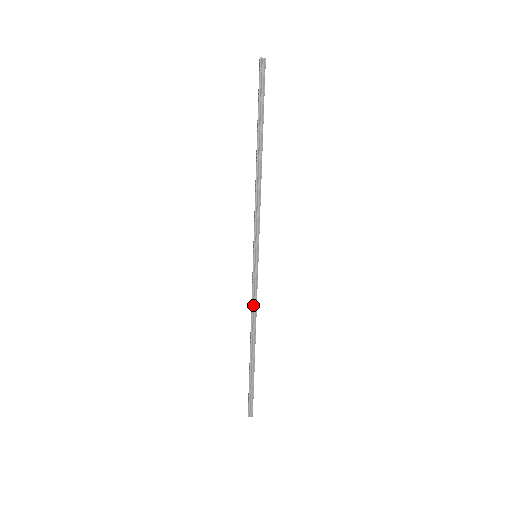
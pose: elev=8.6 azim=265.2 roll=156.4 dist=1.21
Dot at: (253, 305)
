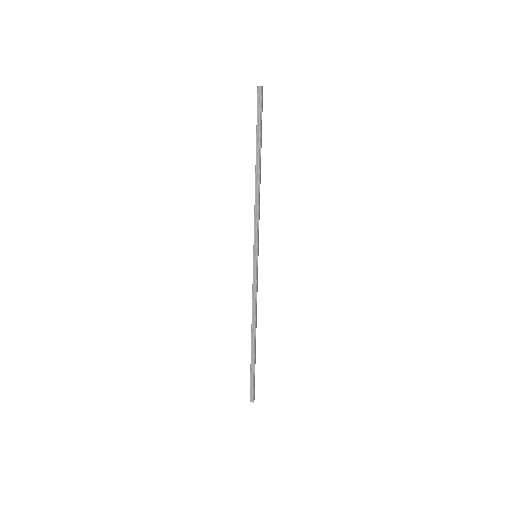
Dot at: (253, 300)
